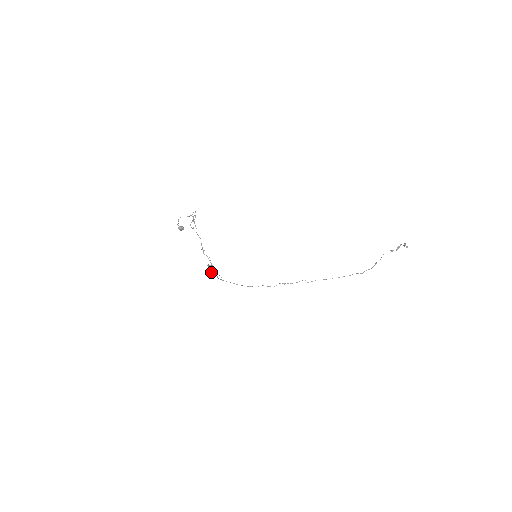
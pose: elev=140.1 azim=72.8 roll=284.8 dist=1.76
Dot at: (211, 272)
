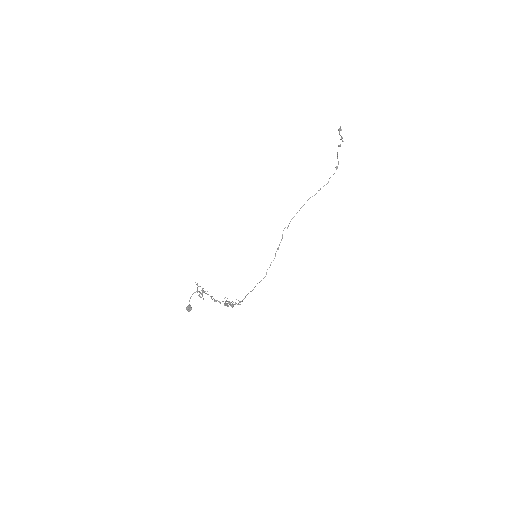
Dot at: occluded
